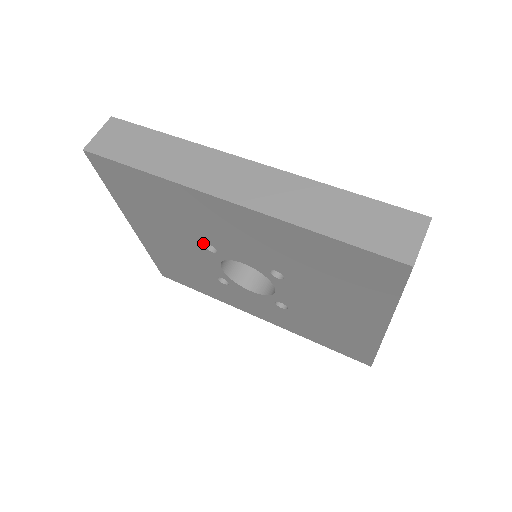
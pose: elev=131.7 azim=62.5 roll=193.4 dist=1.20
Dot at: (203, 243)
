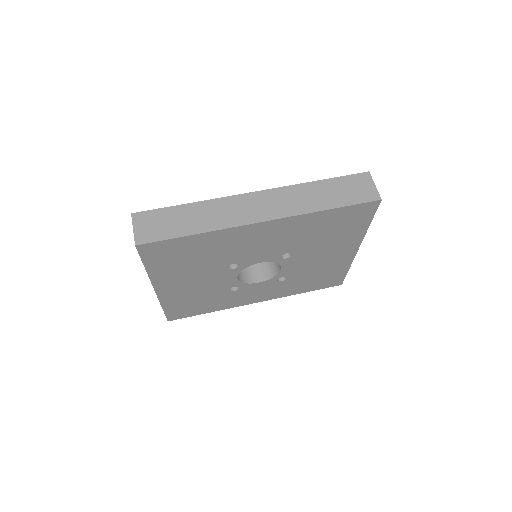
Dot at: occluded
